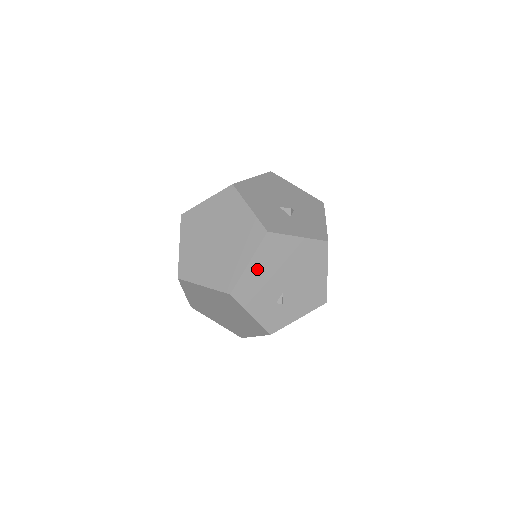
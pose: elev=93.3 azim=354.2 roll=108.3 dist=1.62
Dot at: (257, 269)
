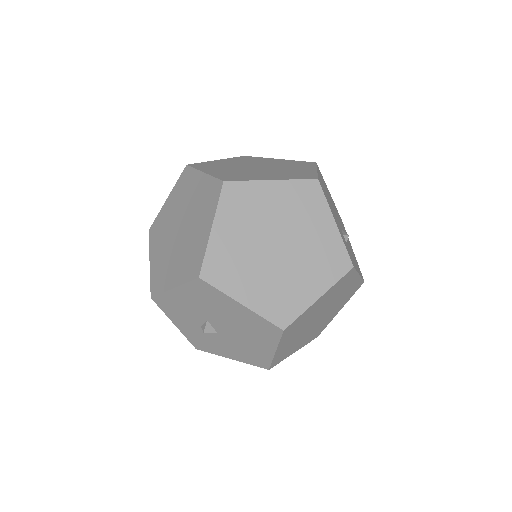
Dot at: (322, 183)
